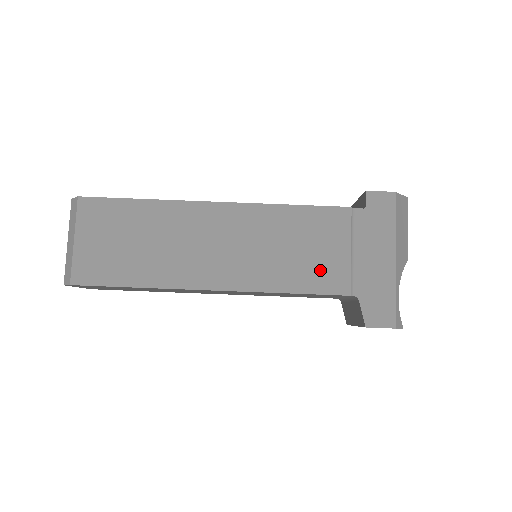
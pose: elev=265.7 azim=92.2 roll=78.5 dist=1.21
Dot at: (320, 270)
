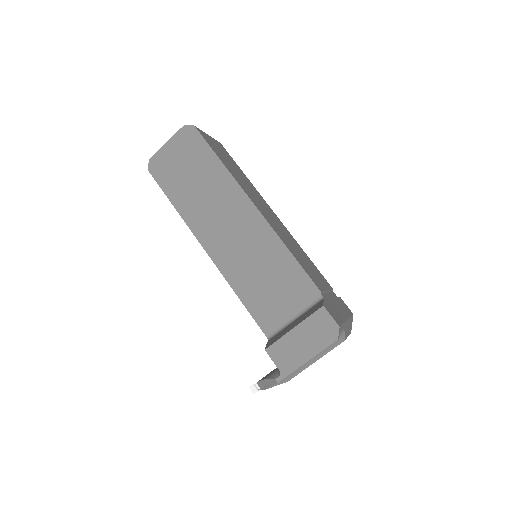
Dot at: (310, 271)
